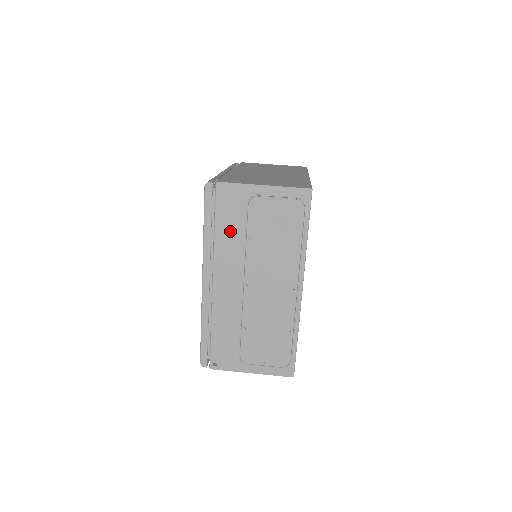
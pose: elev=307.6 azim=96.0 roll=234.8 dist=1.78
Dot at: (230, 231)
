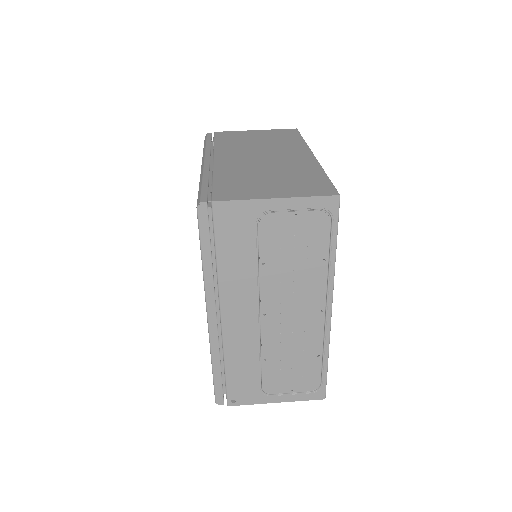
Dot at: (237, 259)
